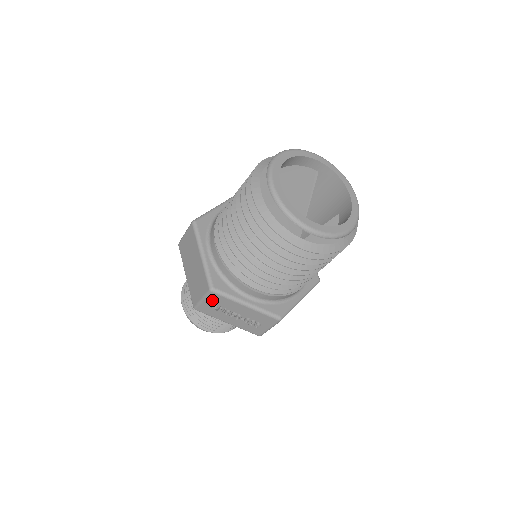
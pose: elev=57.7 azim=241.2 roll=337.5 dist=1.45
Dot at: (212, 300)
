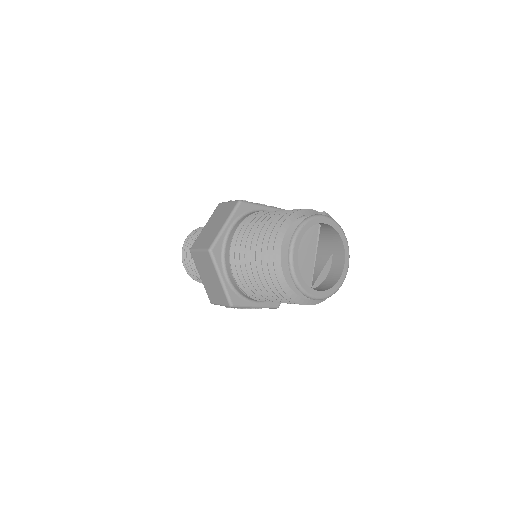
Dot at: occluded
